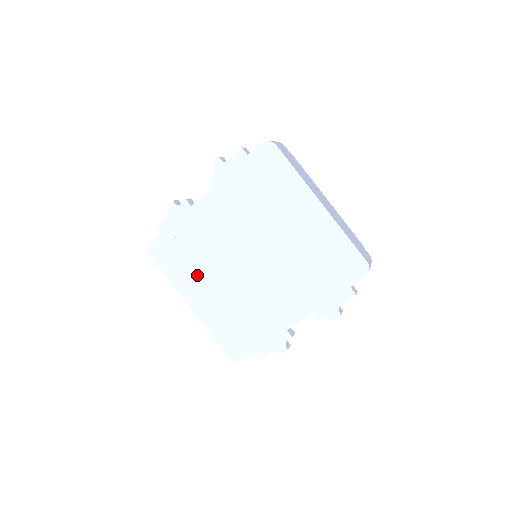
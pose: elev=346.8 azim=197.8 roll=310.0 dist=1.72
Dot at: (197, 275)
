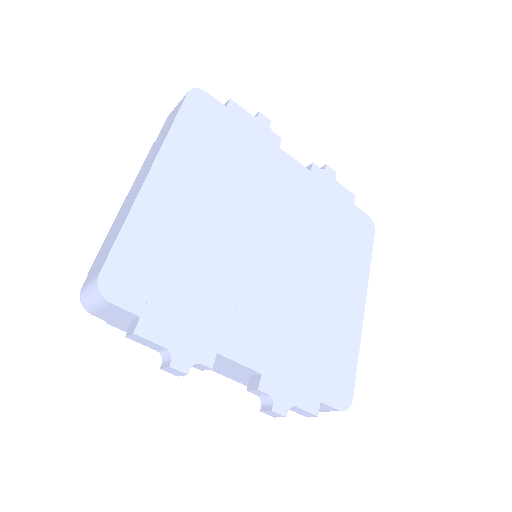
Dot at: (207, 173)
